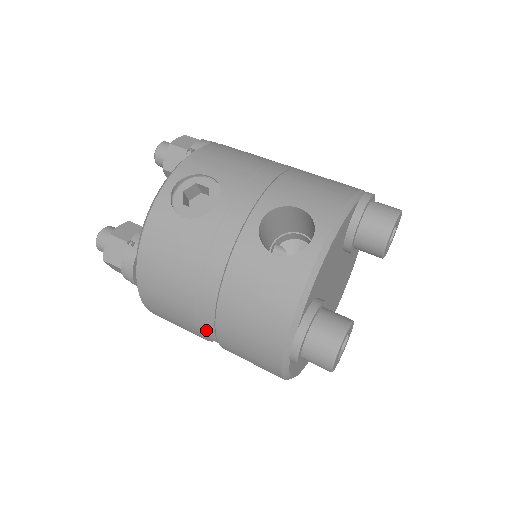
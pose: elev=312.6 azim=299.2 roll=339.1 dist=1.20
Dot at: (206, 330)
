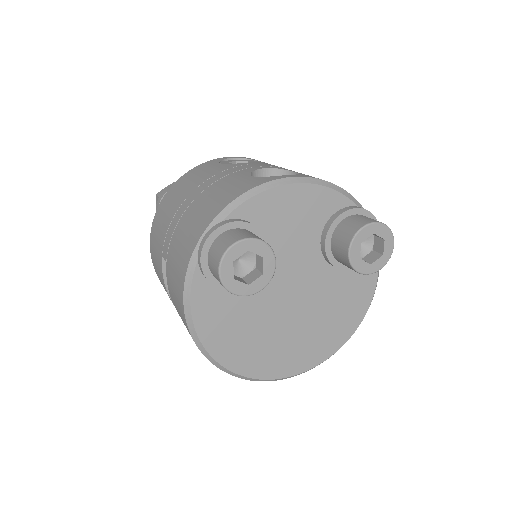
Dot at: (167, 242)
